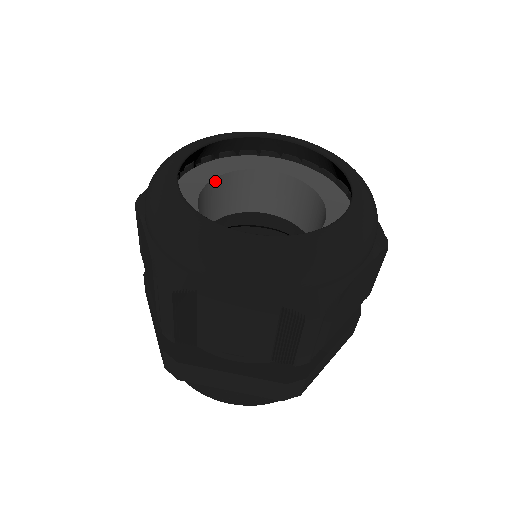
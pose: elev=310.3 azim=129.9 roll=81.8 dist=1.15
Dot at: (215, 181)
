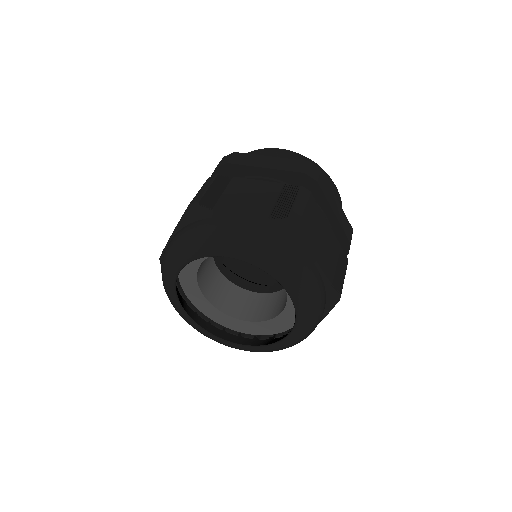
Dot at: (201, 262)
